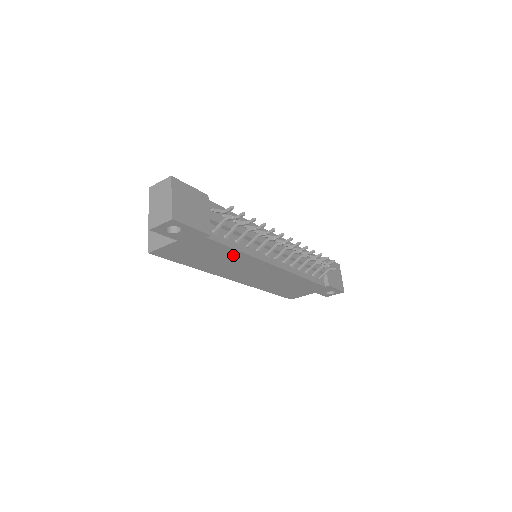
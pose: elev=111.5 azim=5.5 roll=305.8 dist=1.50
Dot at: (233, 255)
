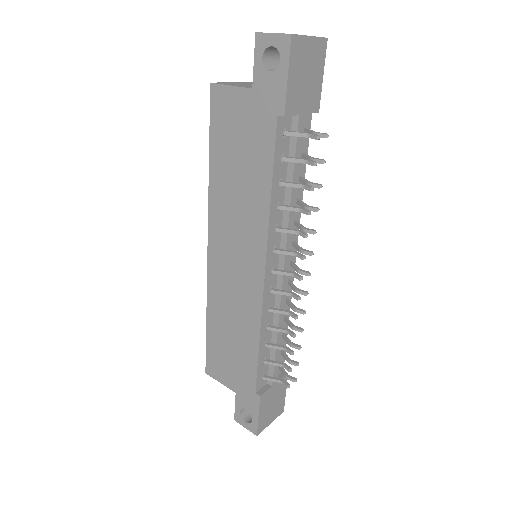
Dot at: (259, 190)
